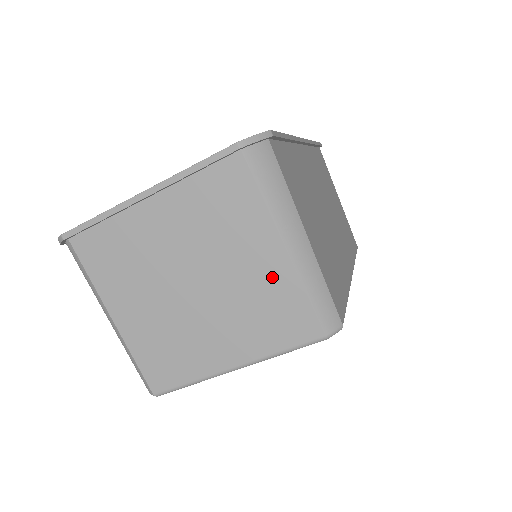
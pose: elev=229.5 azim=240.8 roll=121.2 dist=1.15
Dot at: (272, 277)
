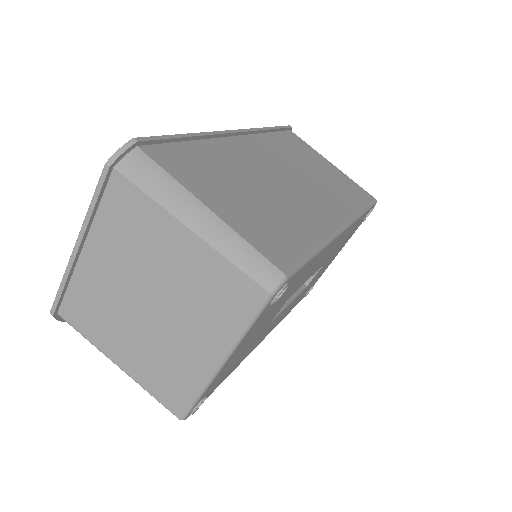
Dot at: (196, 262)
